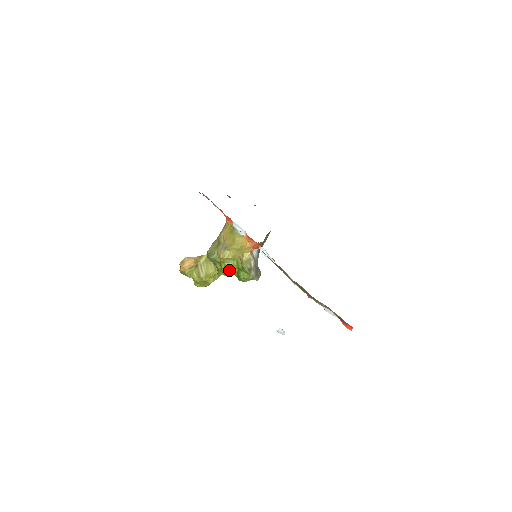
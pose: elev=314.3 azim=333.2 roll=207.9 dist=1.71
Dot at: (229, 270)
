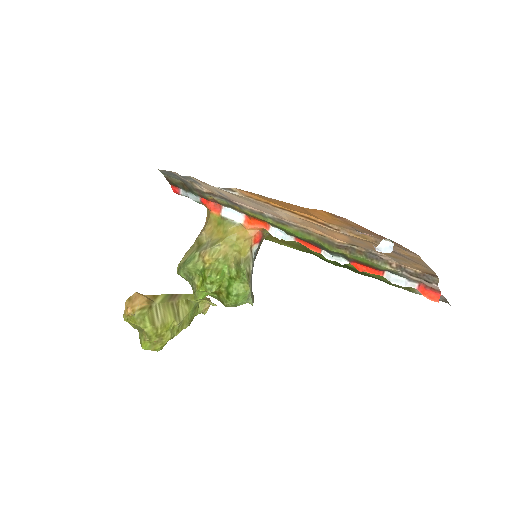
Dot at: (217, 280)
